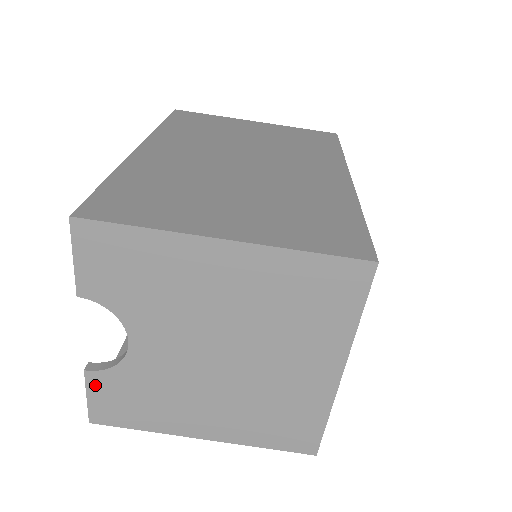
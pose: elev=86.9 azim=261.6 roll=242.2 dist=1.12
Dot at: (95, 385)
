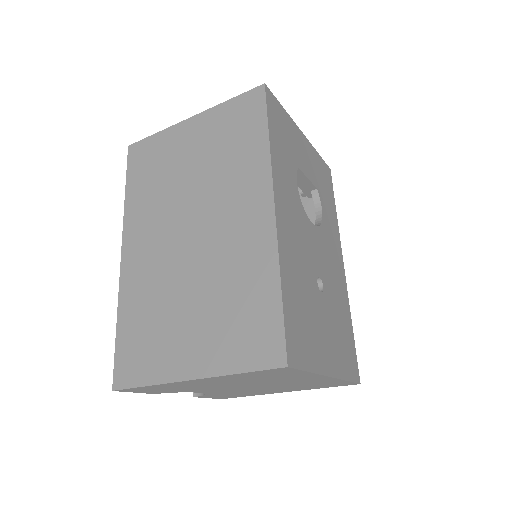
Dot at: (205, 397)
